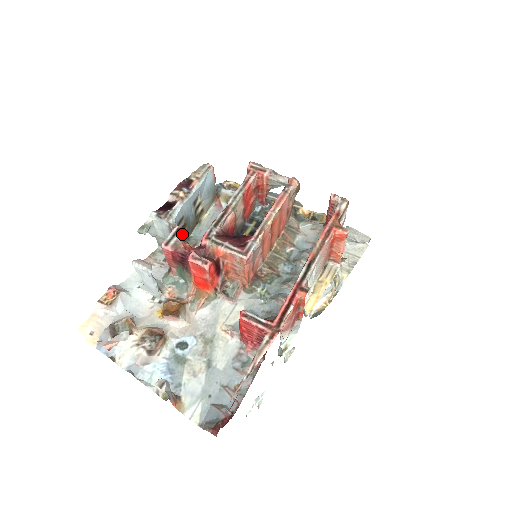
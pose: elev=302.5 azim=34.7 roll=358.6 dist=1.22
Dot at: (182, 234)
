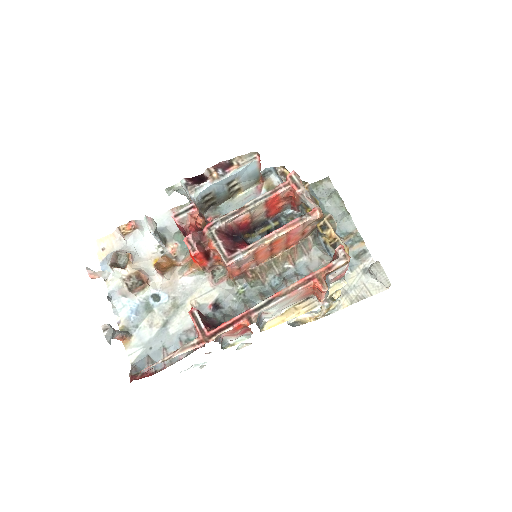
Dot at: (195, 212)
